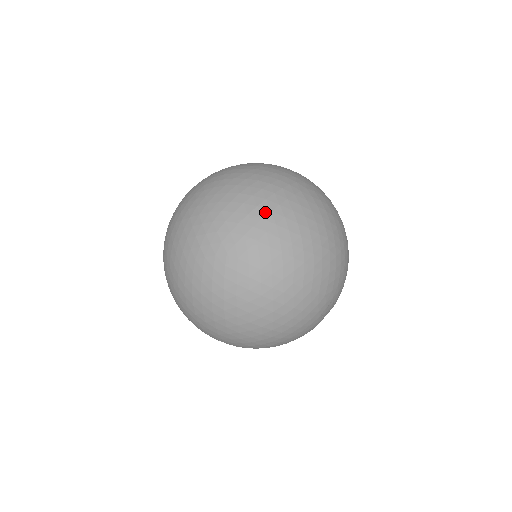
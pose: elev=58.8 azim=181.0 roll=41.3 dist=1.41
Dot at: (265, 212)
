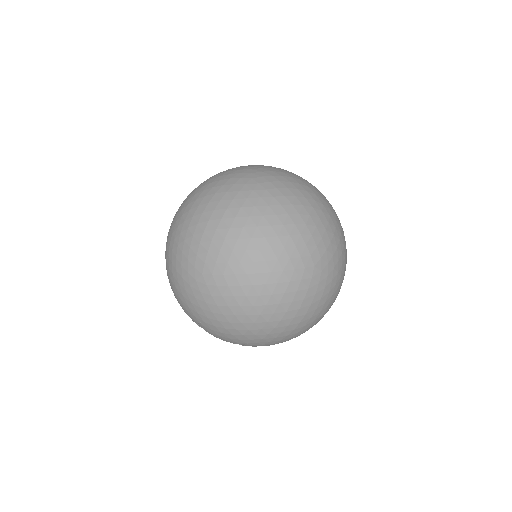
Dot at: (333, 228)
